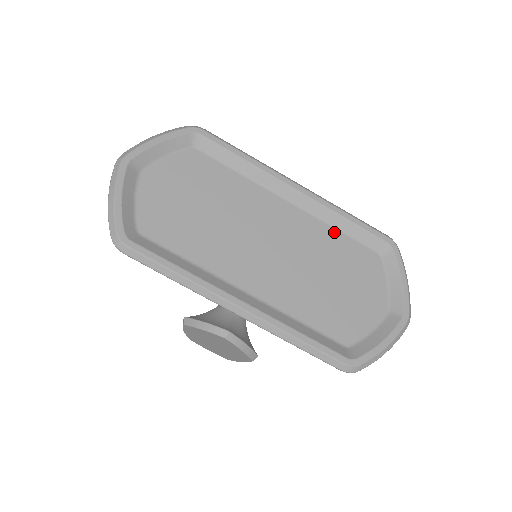
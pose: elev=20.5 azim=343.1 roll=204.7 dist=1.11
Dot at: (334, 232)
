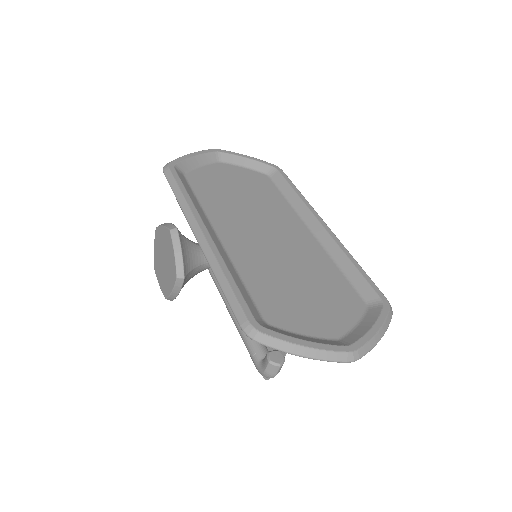
Dot at: (333, 266)
